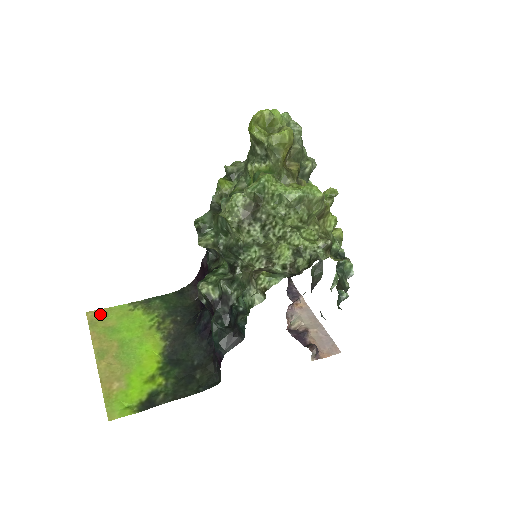
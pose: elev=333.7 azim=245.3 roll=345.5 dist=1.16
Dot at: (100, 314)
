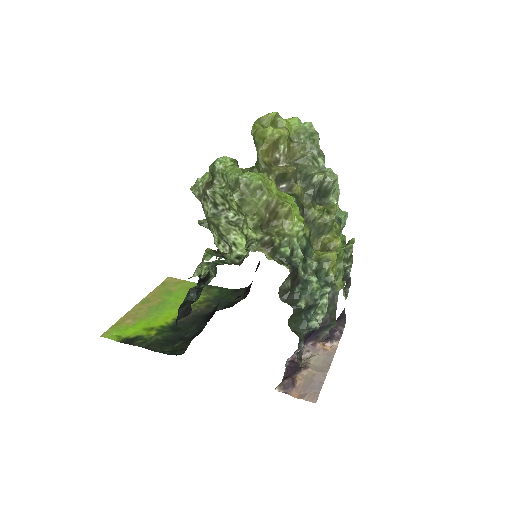
Dot at: (174, 281)
